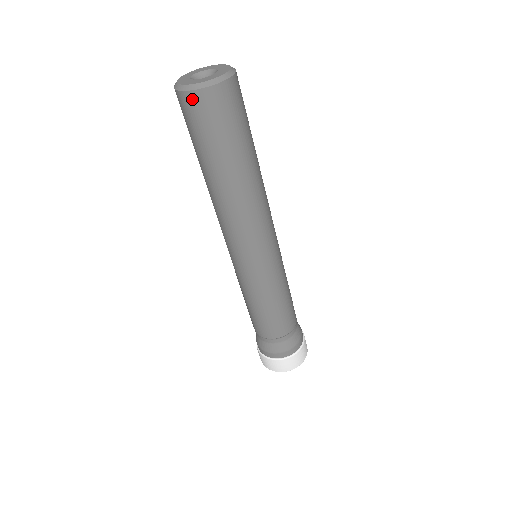
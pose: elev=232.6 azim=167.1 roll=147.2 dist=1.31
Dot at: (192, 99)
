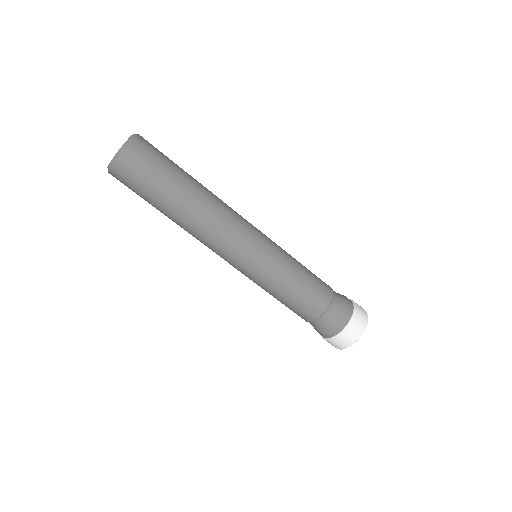
Dot at: (122, 163)
